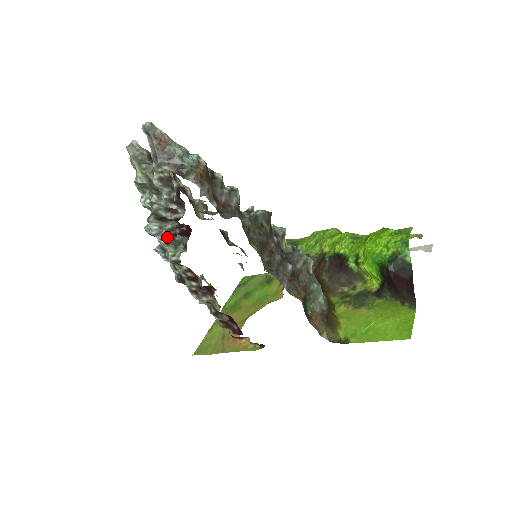
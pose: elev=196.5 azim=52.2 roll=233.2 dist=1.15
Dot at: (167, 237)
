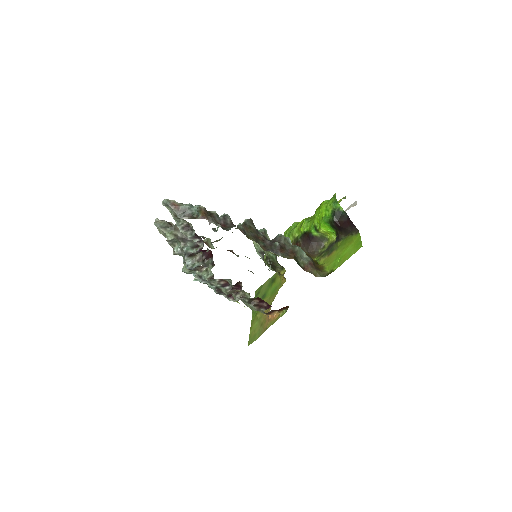
Dot at: (199, 264)
